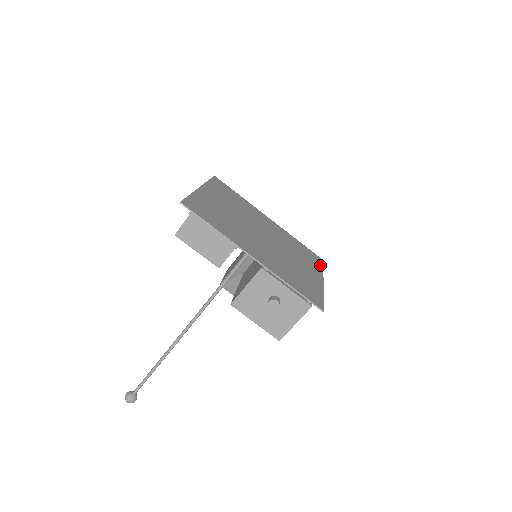
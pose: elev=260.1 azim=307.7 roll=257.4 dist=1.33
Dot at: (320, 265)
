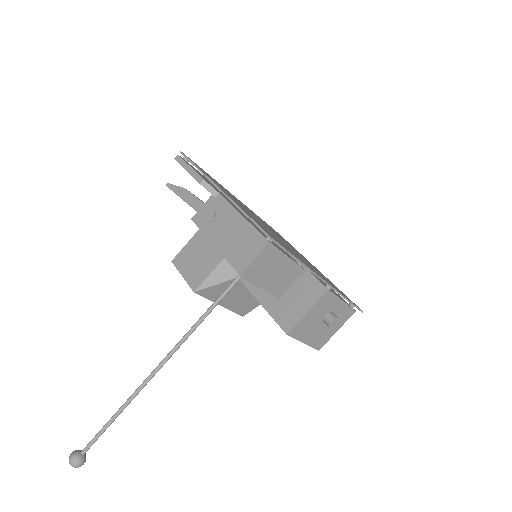
Dot at: occluded
